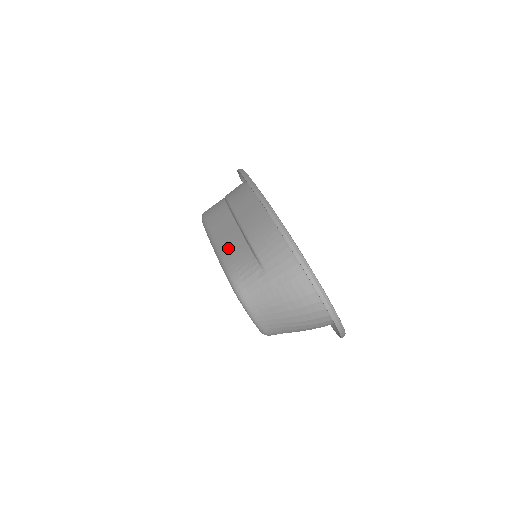
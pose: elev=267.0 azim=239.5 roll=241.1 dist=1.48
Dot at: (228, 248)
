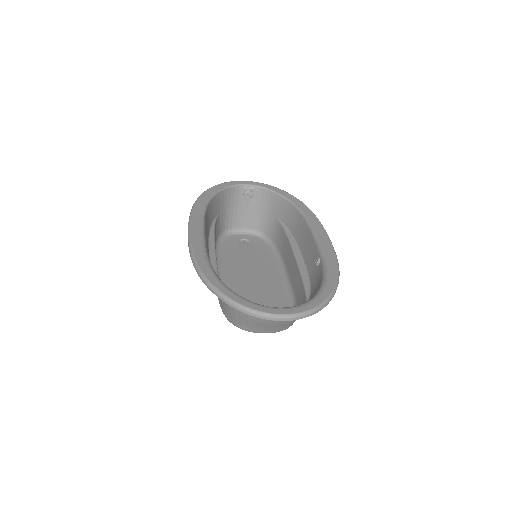
Dot at: occluded
